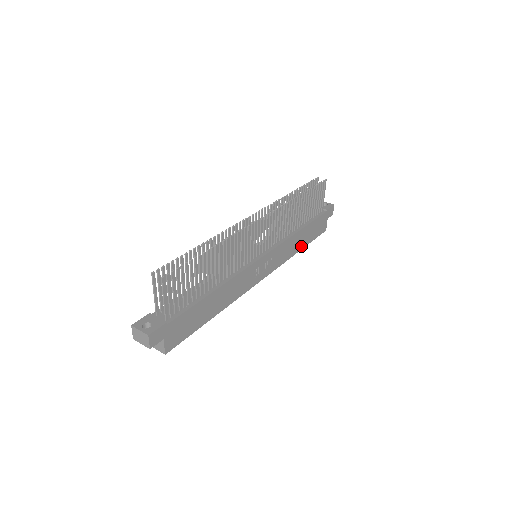
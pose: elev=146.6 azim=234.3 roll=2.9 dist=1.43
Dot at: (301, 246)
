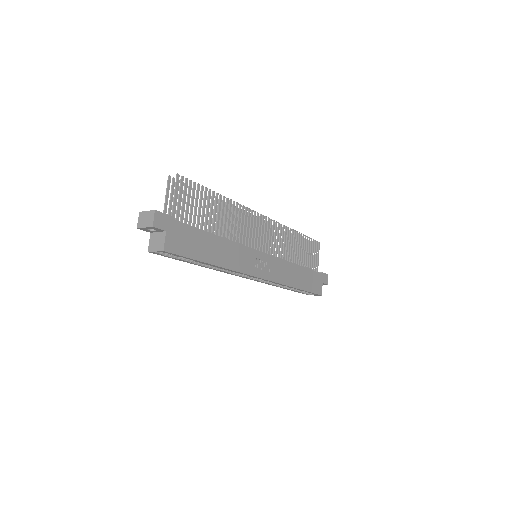
Dot at: (298, 285)
